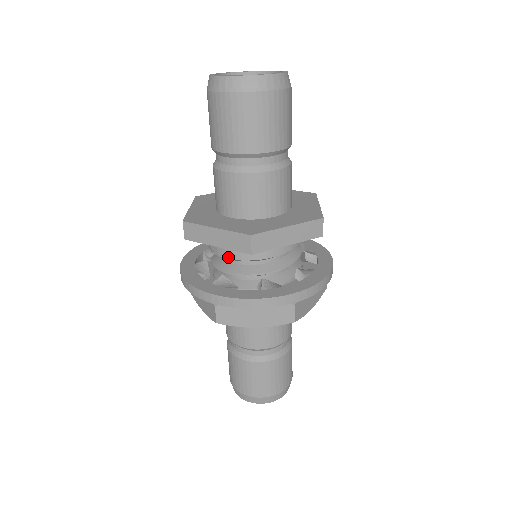
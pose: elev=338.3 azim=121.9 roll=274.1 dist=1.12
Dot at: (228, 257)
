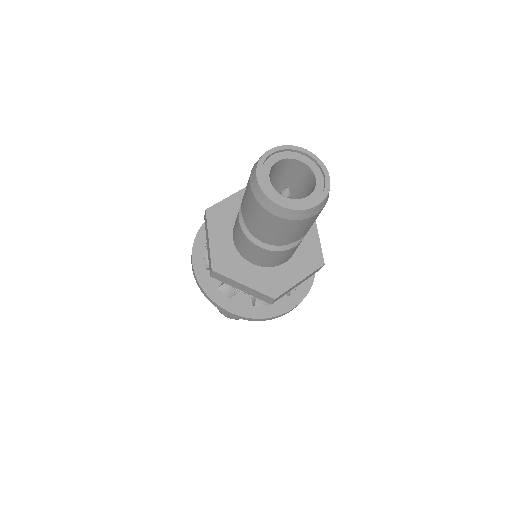
Dot at: occluded
